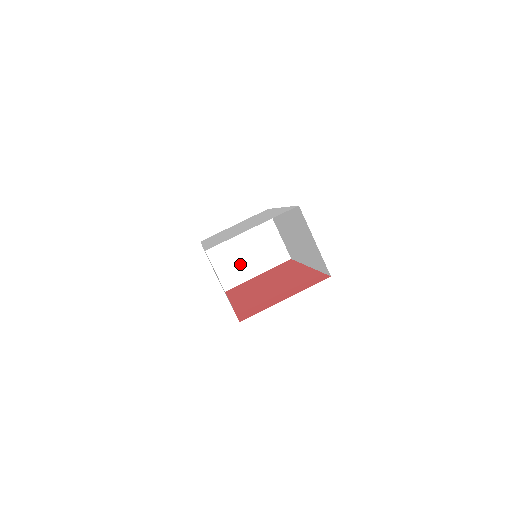
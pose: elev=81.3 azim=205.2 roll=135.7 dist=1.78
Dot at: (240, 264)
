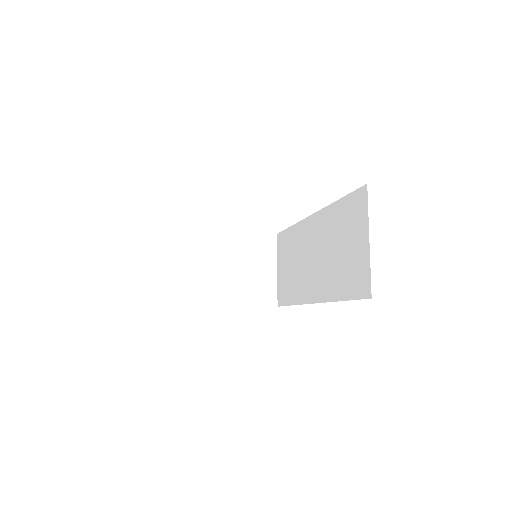
Dot at: (214, 280)
